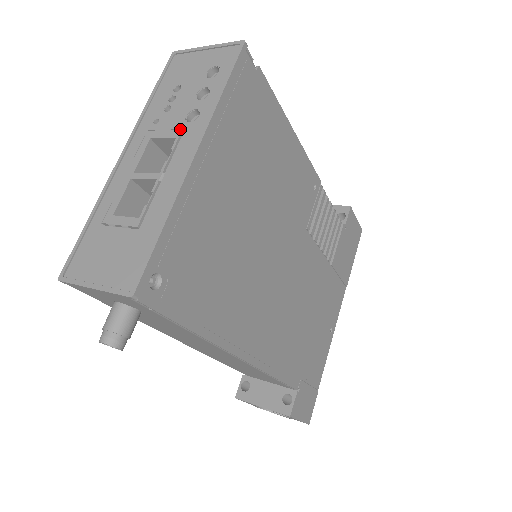
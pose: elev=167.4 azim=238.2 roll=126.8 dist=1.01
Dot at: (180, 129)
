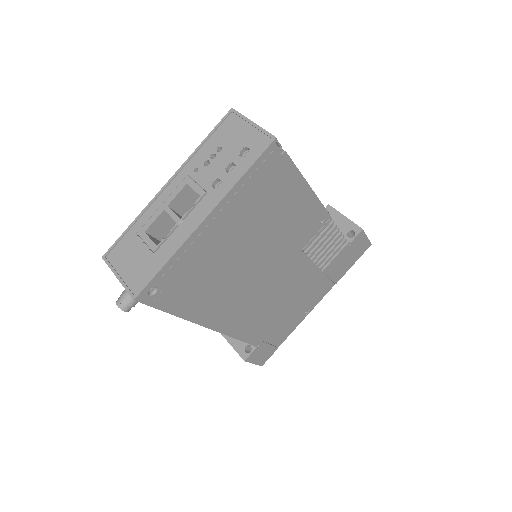
Dot at: (206, 189)
